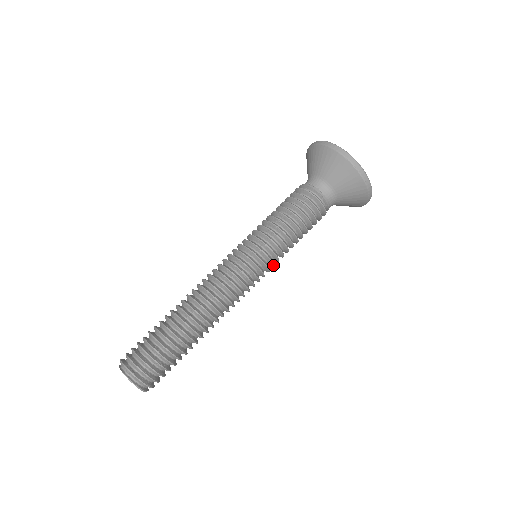
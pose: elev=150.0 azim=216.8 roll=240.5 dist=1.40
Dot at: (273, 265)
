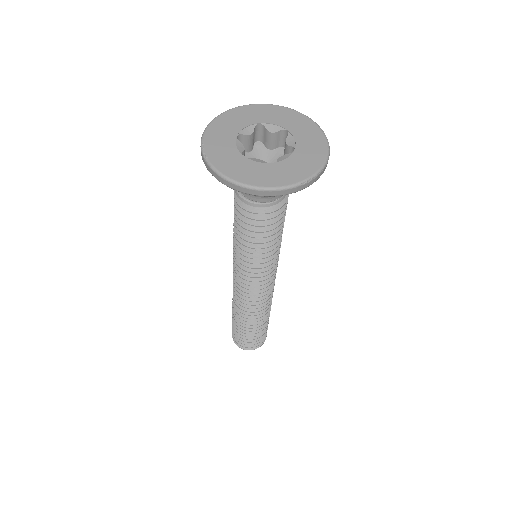
Dot at: occluded
